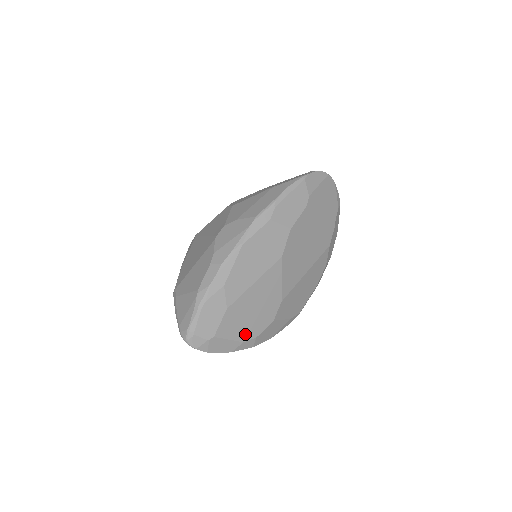
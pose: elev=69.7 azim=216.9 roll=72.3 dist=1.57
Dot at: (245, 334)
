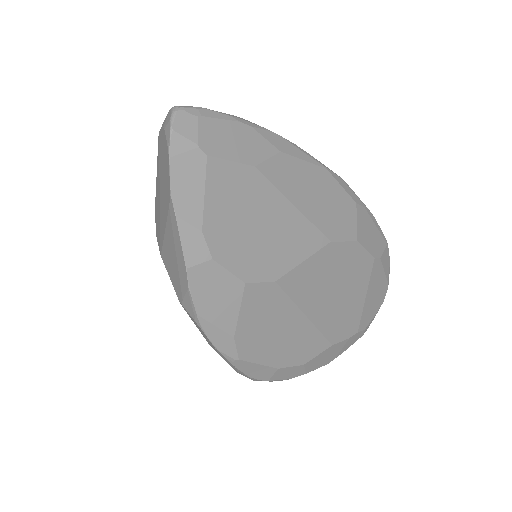
Dot at: (217, 228)
